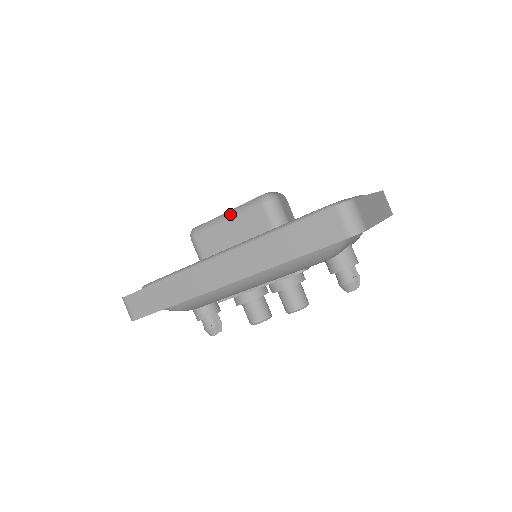
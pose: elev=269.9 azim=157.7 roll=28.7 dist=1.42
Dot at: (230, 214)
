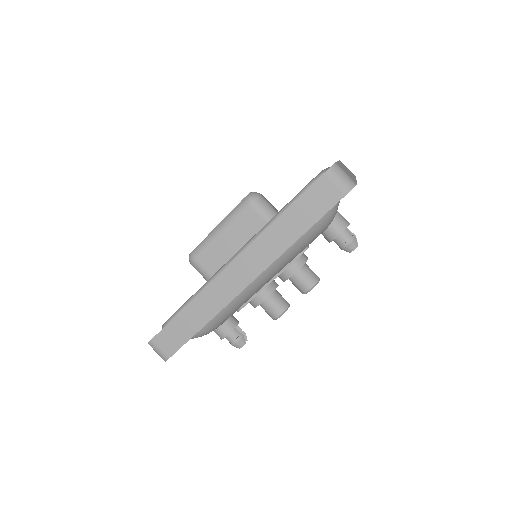
Dot at: (222, 225)
